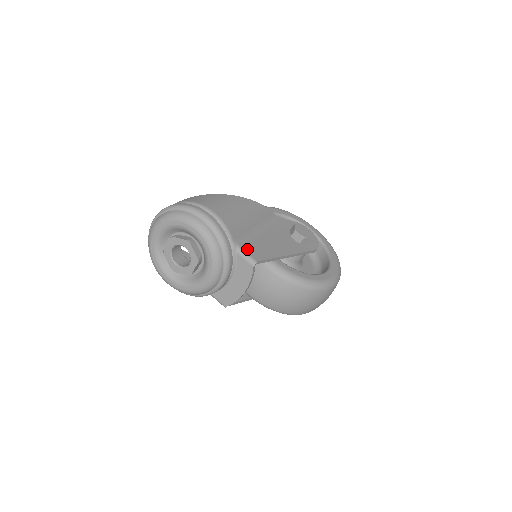
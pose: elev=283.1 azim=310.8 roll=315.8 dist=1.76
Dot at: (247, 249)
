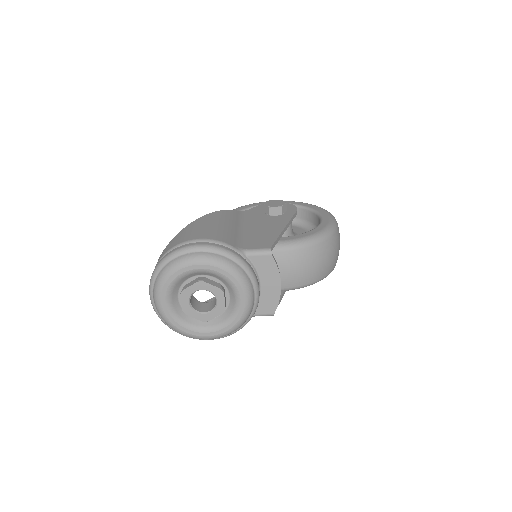
Dot at: (252, 247)
